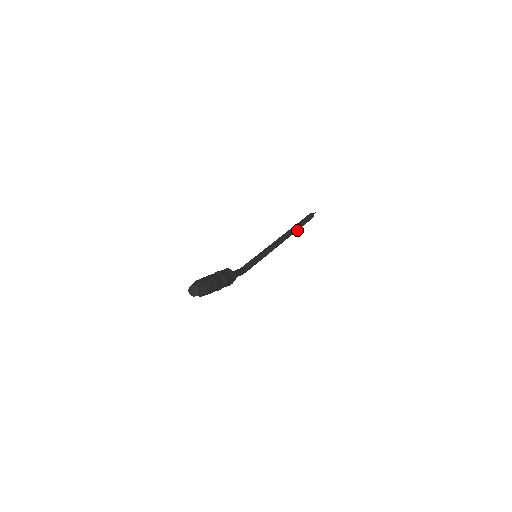
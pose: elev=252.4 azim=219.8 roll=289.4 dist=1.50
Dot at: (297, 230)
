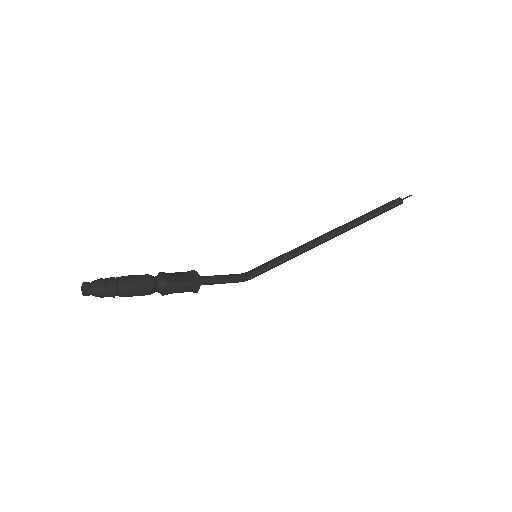
Dot at: (364, 222)
